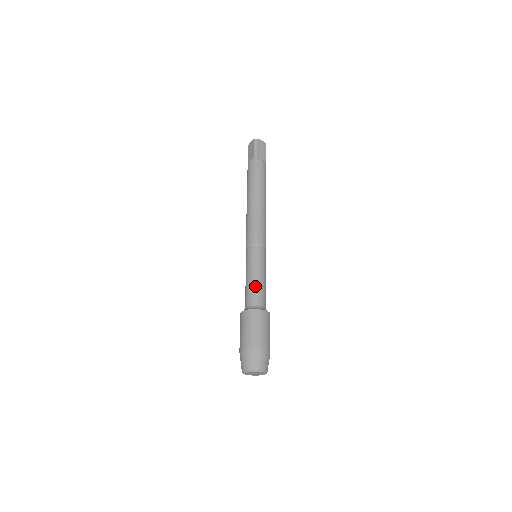
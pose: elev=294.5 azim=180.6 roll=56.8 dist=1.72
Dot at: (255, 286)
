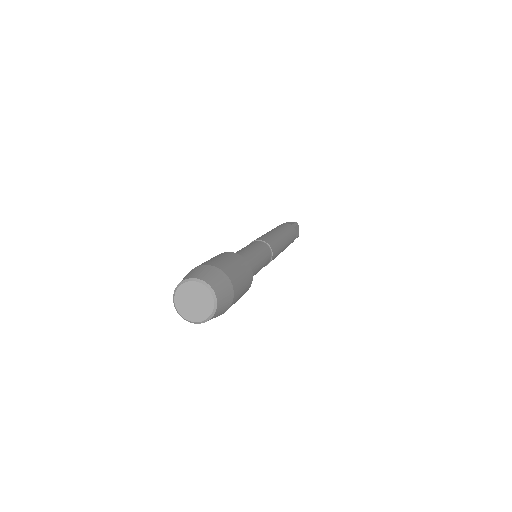
Dot at: occluded
